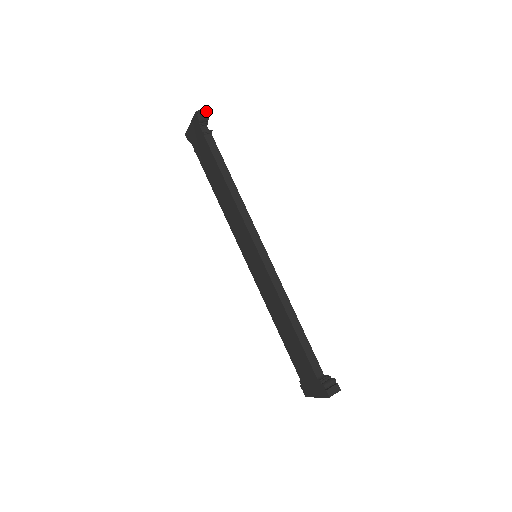
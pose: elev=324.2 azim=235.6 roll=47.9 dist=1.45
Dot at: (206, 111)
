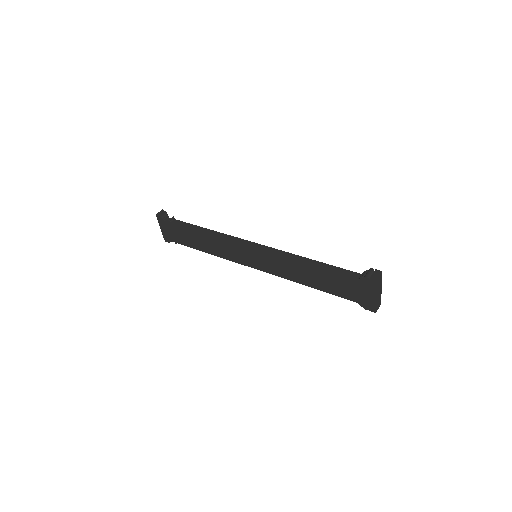
Dot at: (162, 211)
